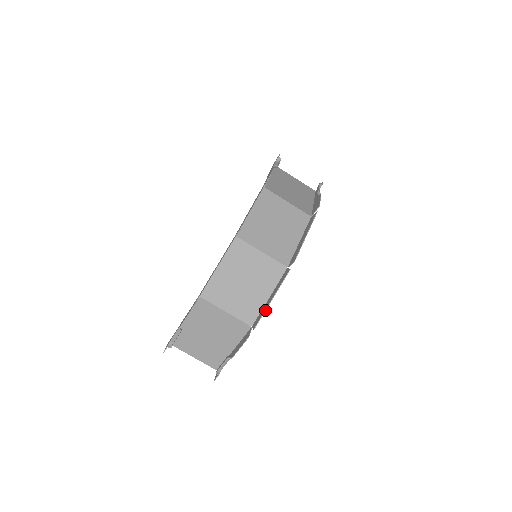
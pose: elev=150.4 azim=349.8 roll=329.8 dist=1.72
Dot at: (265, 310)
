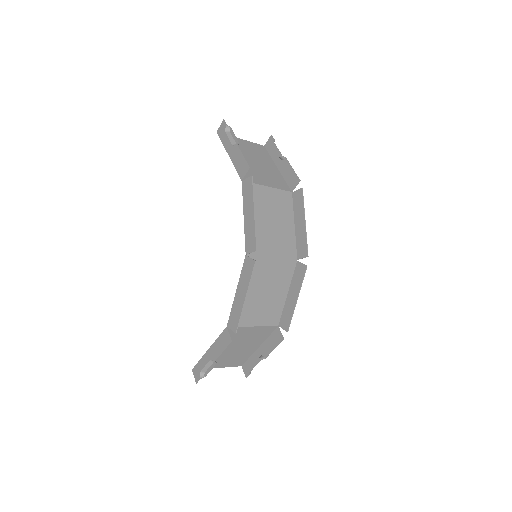
Dot at: (293, 311)
